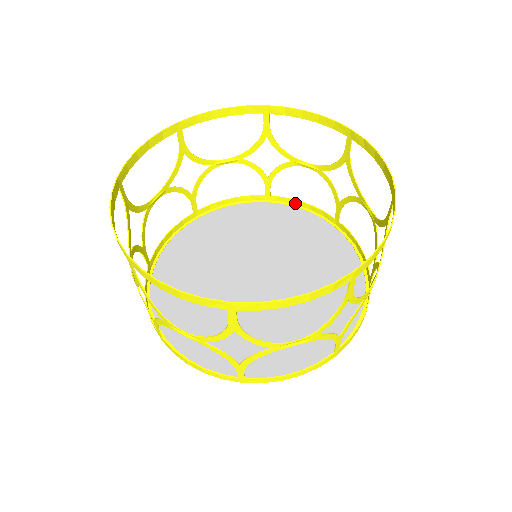
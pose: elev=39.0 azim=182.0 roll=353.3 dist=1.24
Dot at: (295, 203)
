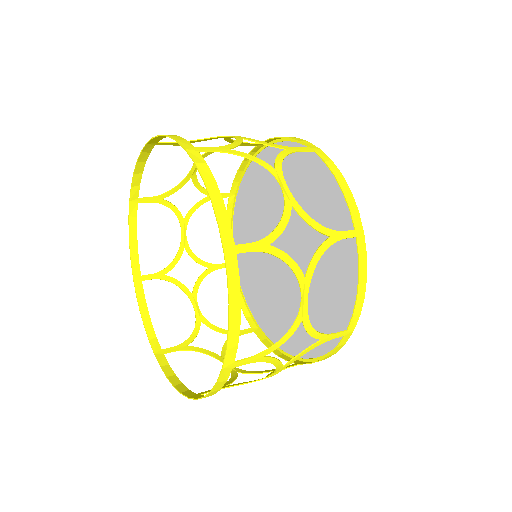
Dot at: (336, 173)
